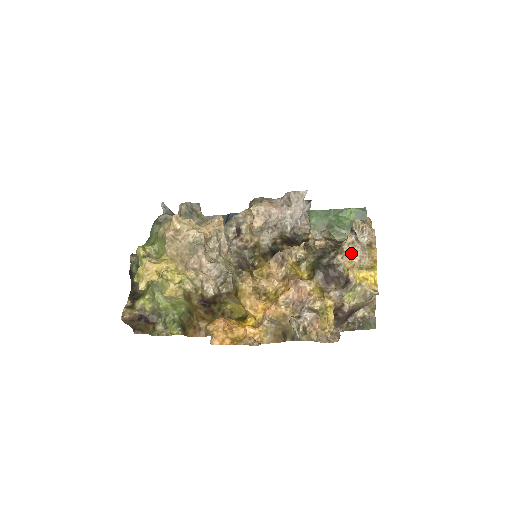
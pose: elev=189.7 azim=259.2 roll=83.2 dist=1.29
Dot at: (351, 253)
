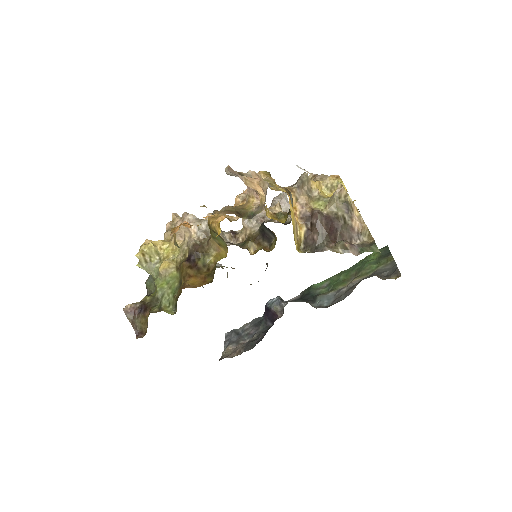
Dot at: (313, 180)
